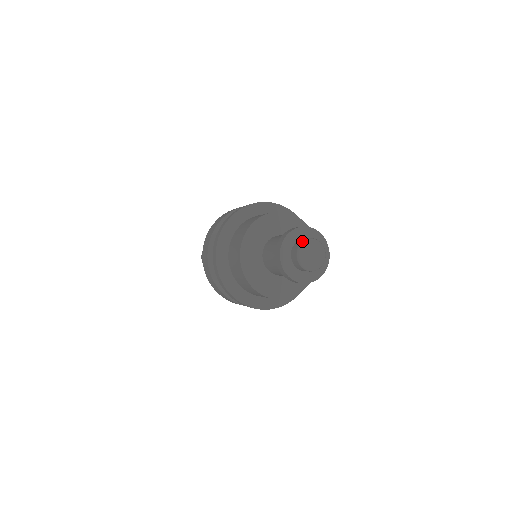
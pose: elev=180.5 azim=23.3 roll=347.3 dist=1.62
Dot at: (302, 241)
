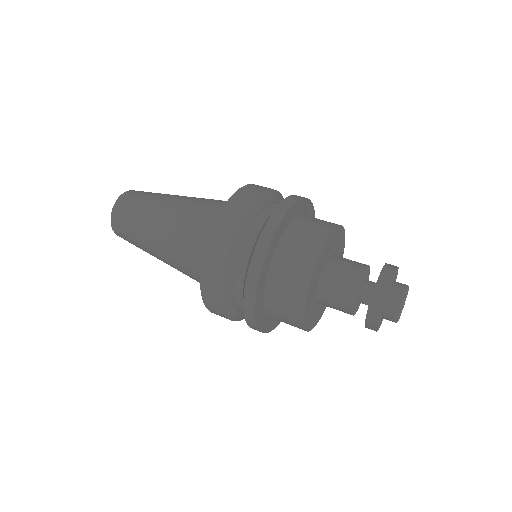
Dot at: (397, 314)
